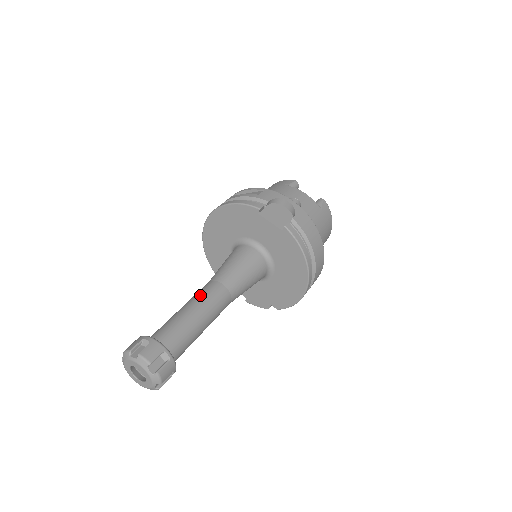
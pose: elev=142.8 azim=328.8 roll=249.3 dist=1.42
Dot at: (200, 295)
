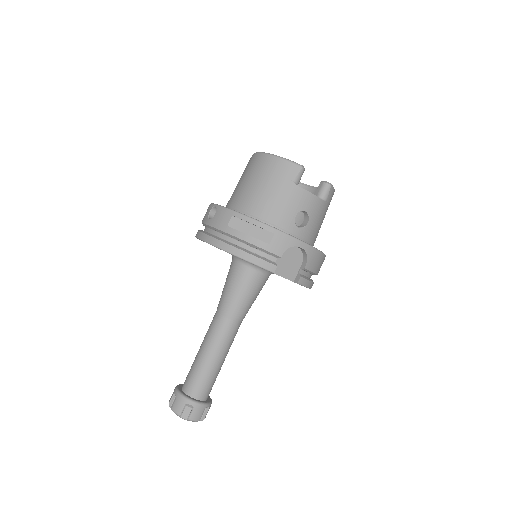
Dot at: (218, 340)
